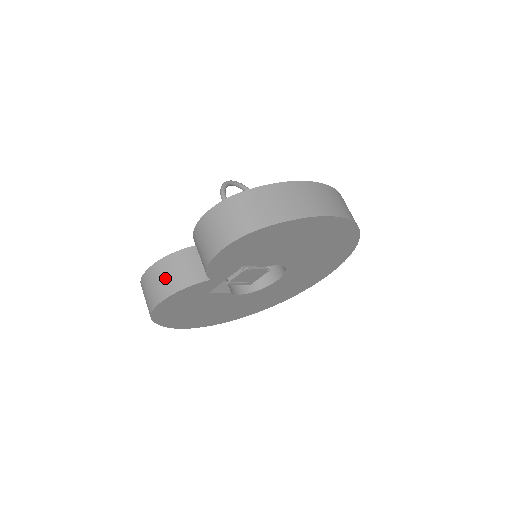
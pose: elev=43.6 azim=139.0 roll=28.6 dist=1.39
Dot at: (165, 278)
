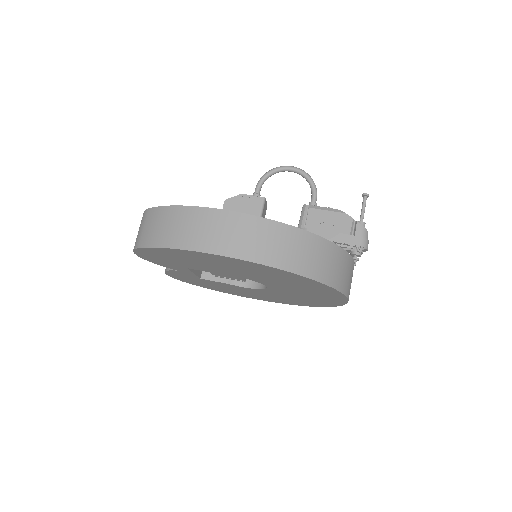
Dot at: occluded
